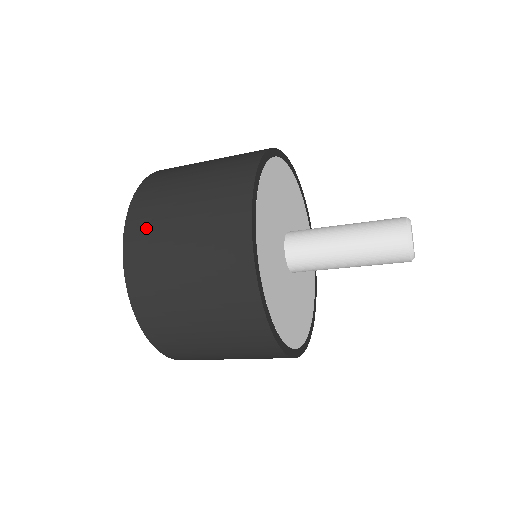
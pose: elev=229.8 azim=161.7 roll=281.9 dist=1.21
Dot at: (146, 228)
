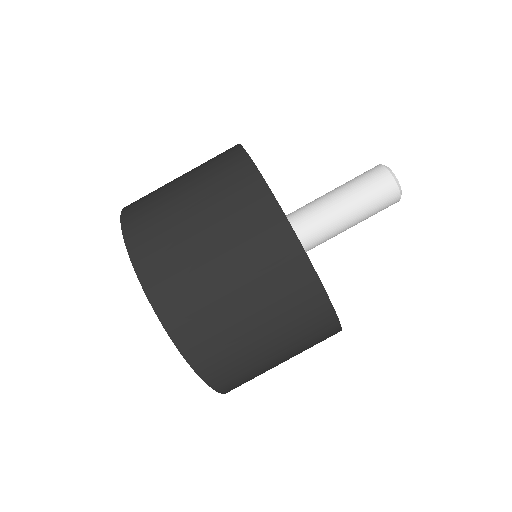
Dot at: (154, 239)
